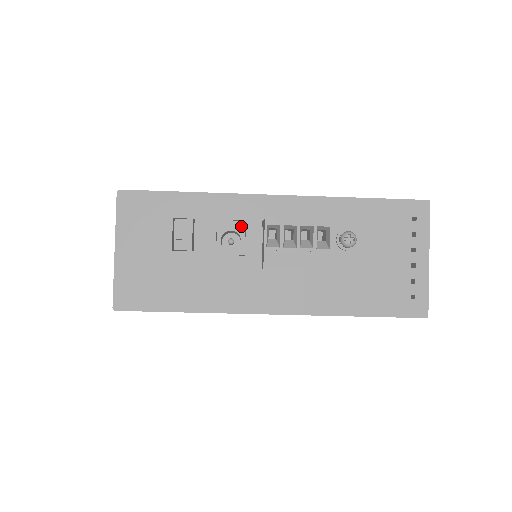
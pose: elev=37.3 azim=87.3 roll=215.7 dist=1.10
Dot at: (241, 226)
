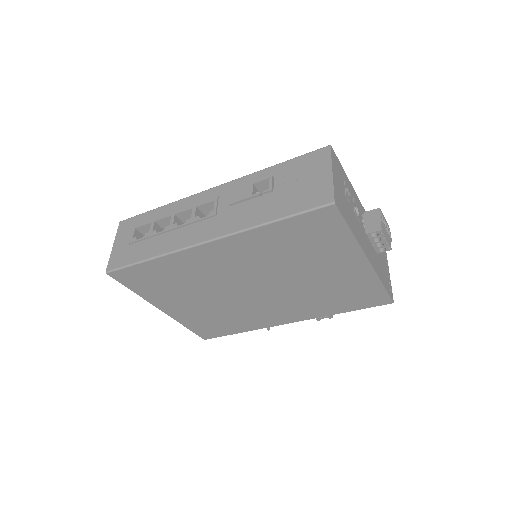
Dot at: (358, 208)
